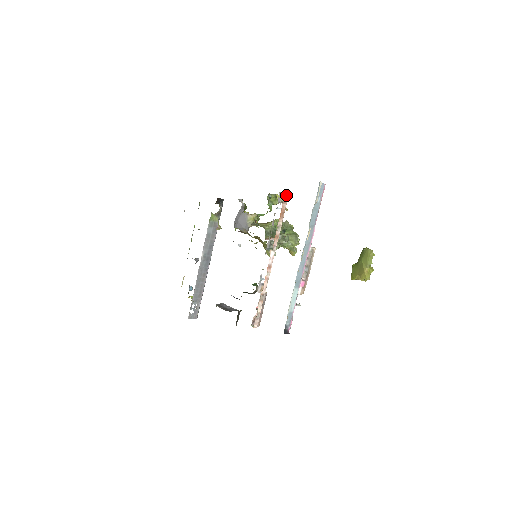
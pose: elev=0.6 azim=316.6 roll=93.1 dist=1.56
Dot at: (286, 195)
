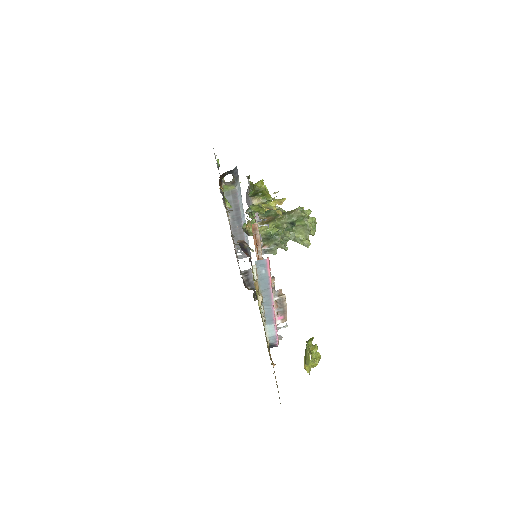
Dot at: (254, 228)
